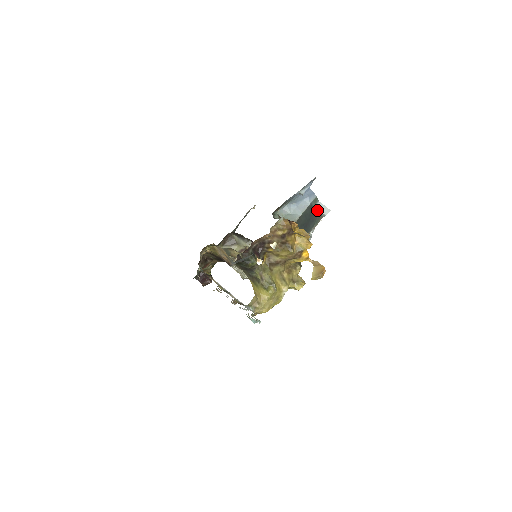
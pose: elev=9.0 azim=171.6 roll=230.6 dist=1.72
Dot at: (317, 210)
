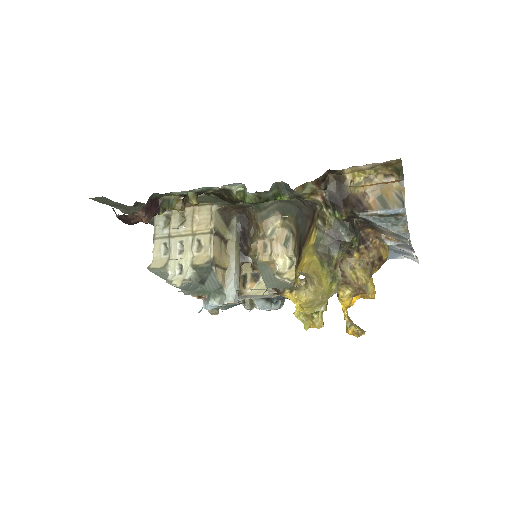
Dot at: occluded
